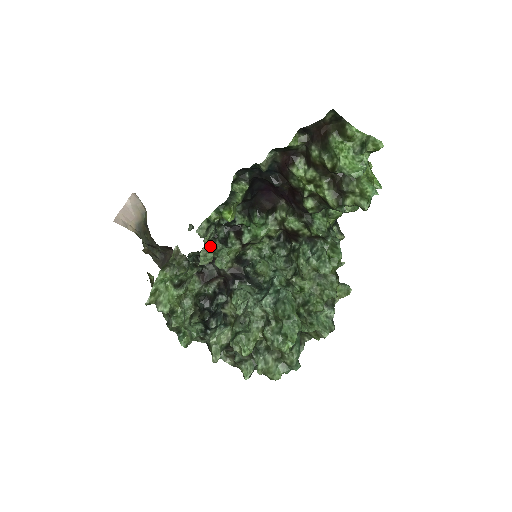
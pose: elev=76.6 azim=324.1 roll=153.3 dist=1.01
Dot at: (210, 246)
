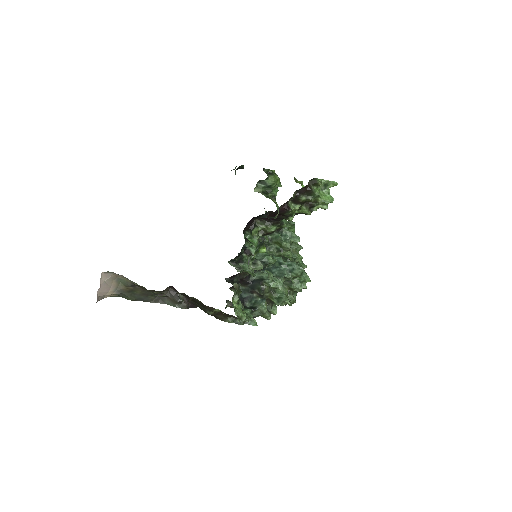
Dot at: (268, 271)
